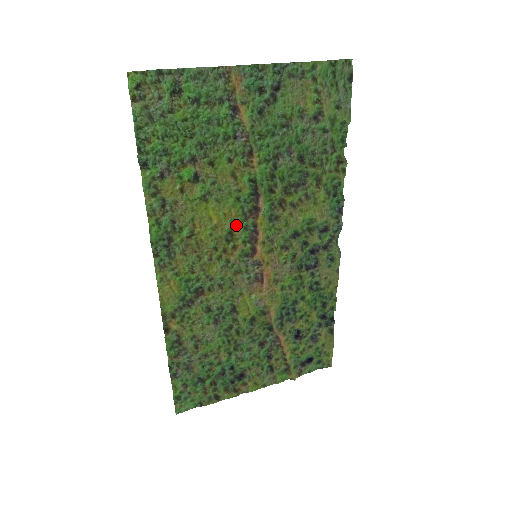
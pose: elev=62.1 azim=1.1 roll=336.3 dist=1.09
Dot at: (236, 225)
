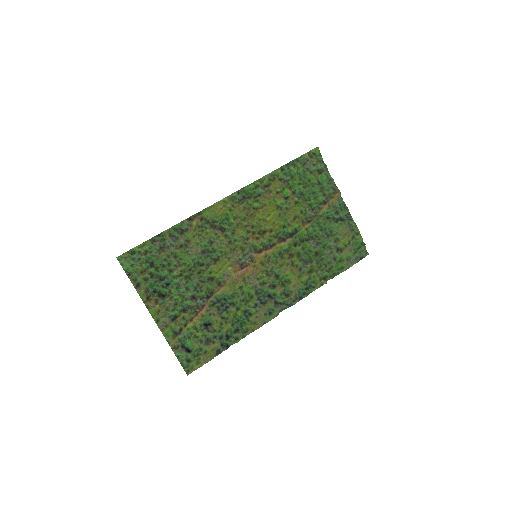
Dot at: (270, 233)
